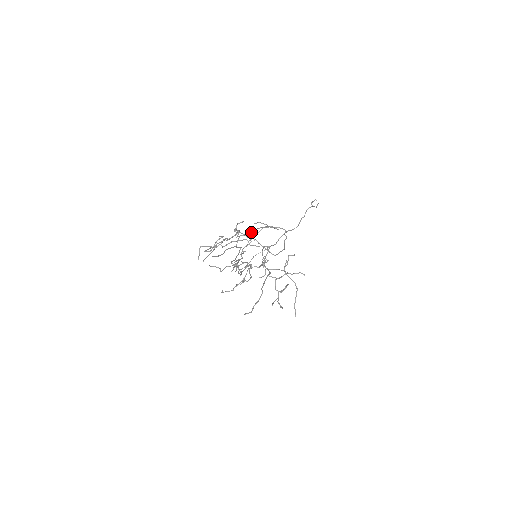
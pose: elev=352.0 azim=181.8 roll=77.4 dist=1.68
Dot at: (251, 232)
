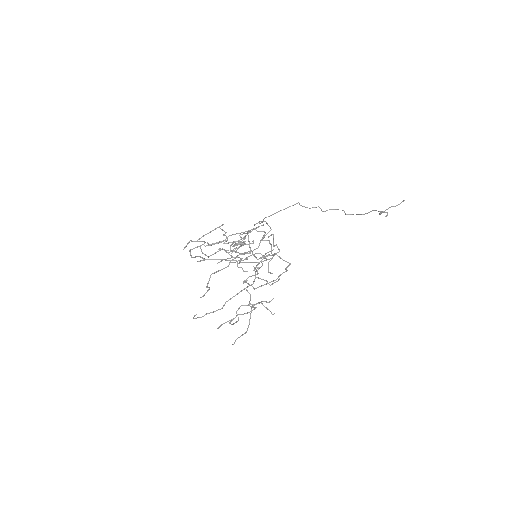
Dot at: occluded
